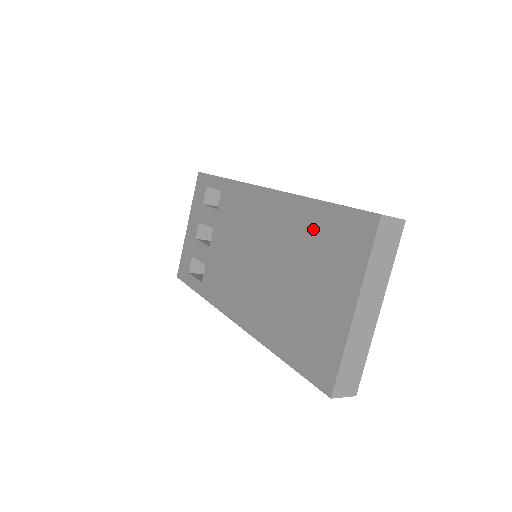
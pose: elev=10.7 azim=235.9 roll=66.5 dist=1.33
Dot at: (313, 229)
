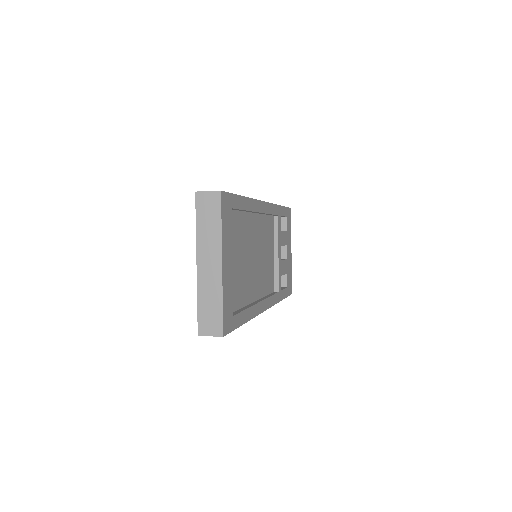
Dot at: occluded
